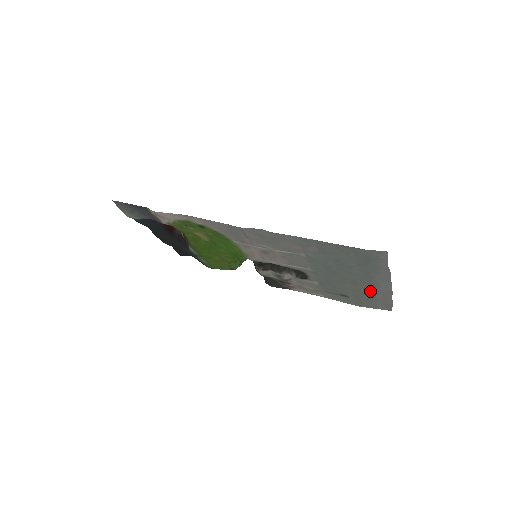
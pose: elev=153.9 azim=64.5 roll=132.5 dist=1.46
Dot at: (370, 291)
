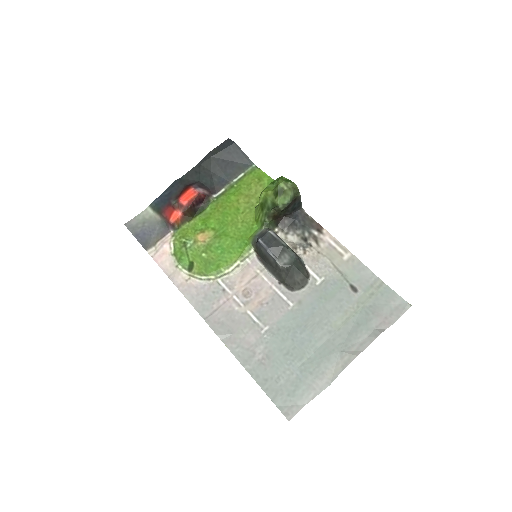
Dot at: (355, 328)
